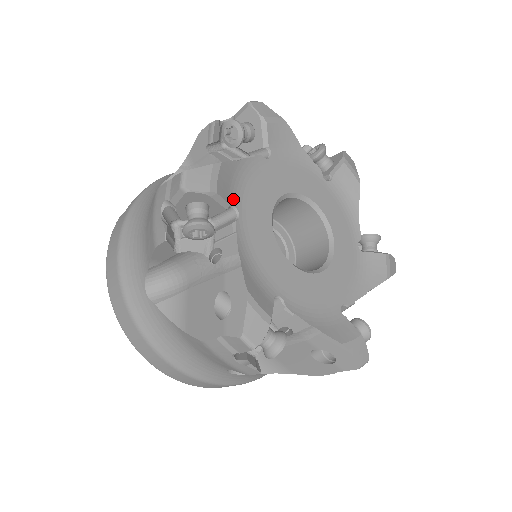
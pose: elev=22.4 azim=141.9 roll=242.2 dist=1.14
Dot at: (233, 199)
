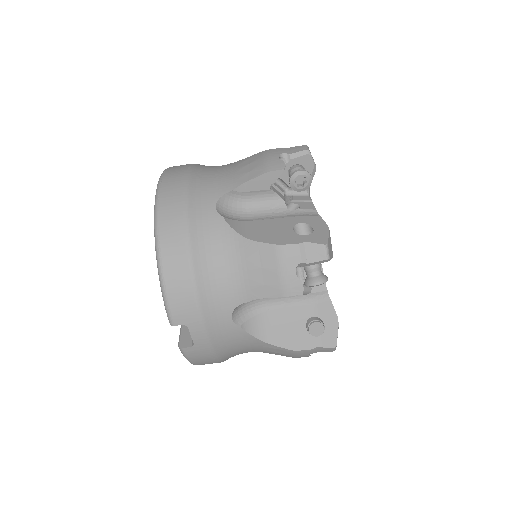
Dot at: occluded
